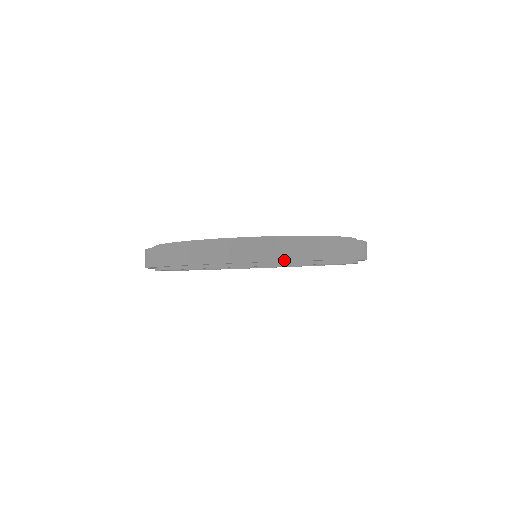
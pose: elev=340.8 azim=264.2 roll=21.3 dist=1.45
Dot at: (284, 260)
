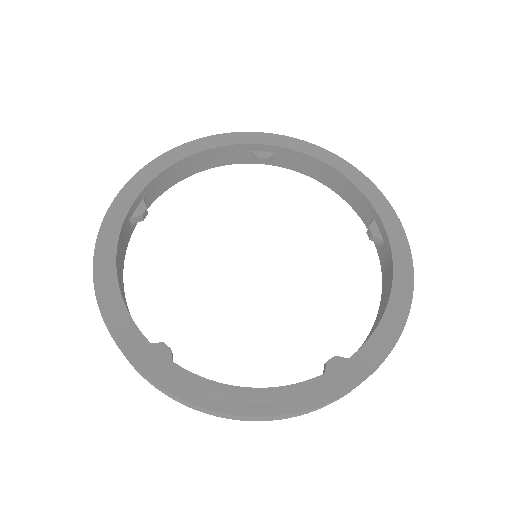
Dot at: occluded
